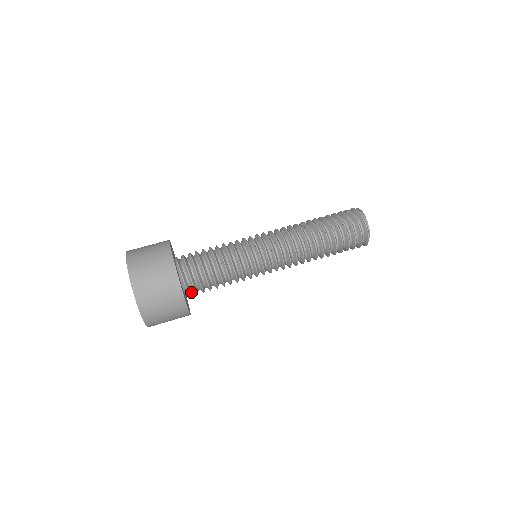
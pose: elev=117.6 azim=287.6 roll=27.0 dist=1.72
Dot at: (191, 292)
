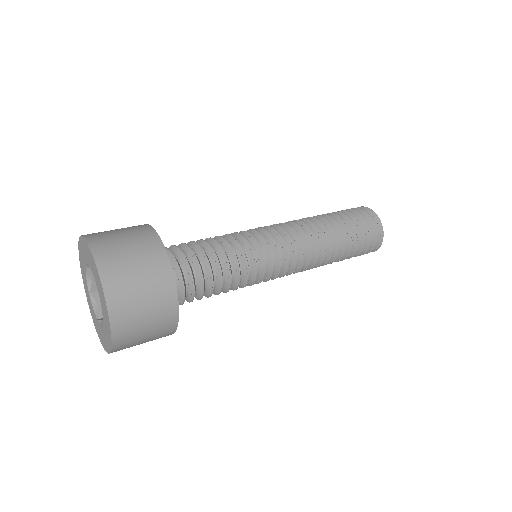
Dot at: occluded
